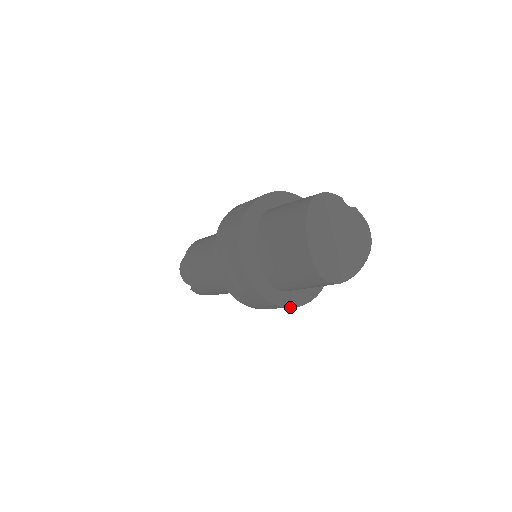
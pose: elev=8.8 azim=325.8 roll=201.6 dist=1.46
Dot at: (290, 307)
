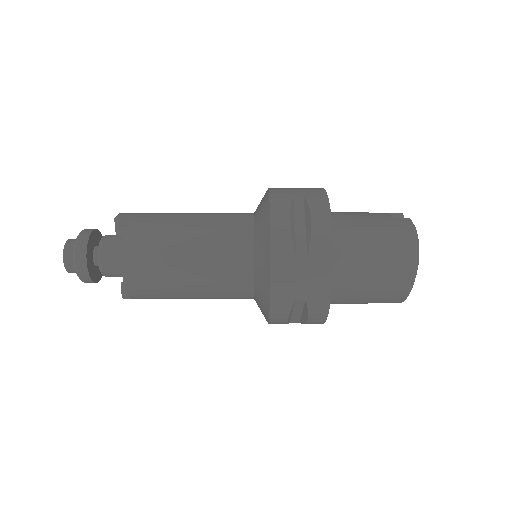
Dot at: occluded
